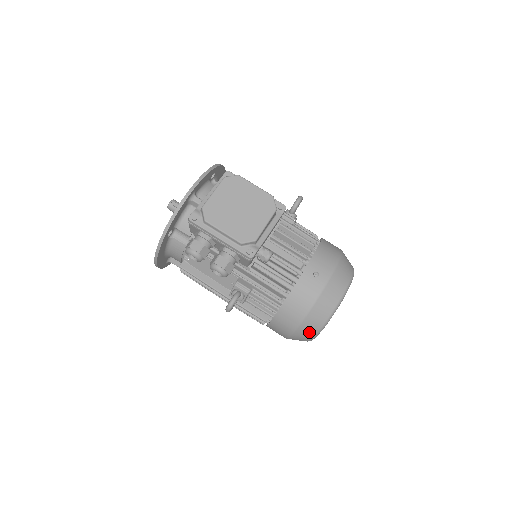
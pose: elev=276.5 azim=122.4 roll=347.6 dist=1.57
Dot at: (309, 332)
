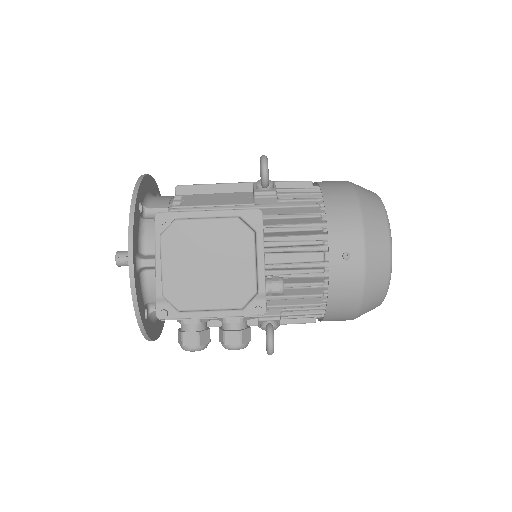
Dot at: (372, 309)
